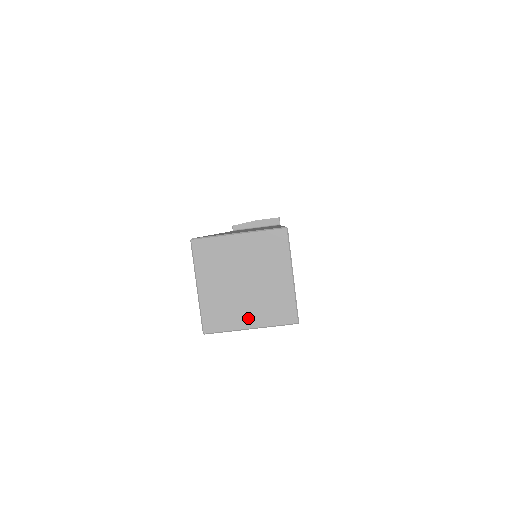
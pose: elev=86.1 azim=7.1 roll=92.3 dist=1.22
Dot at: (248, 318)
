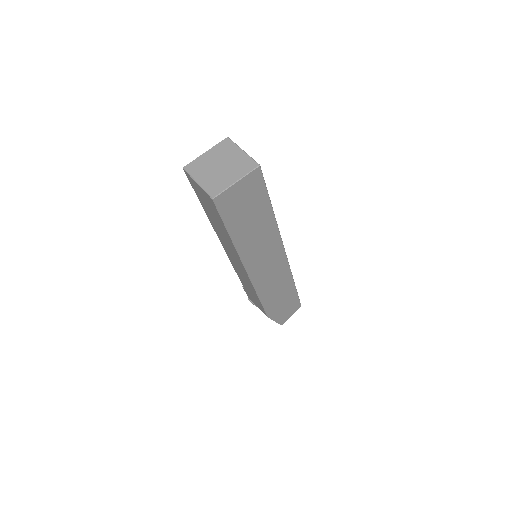
Dot at: (232, 178)
